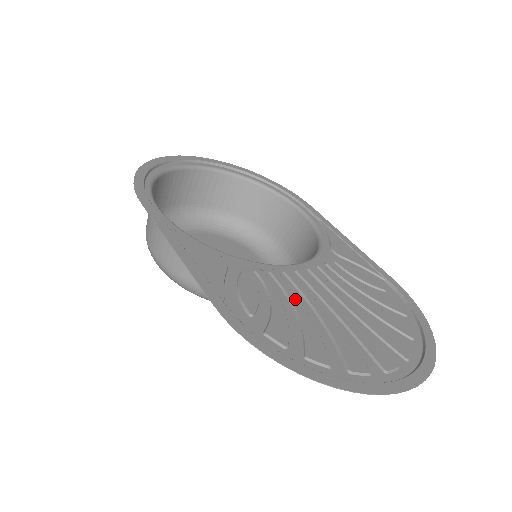
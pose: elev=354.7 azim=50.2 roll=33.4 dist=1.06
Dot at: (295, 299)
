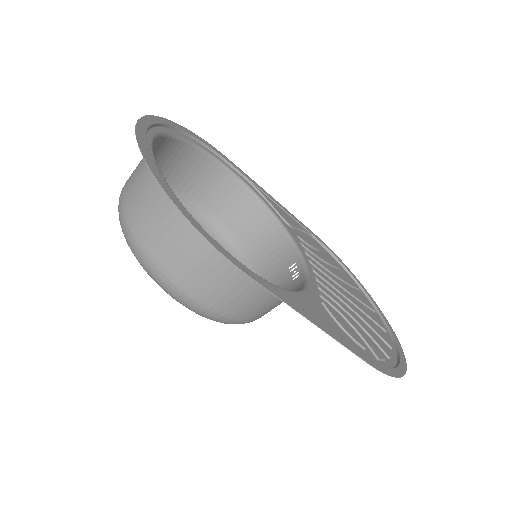
Dot at: (346, 308)
